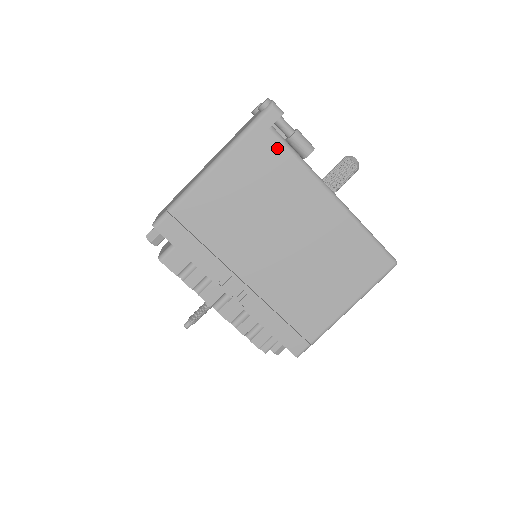
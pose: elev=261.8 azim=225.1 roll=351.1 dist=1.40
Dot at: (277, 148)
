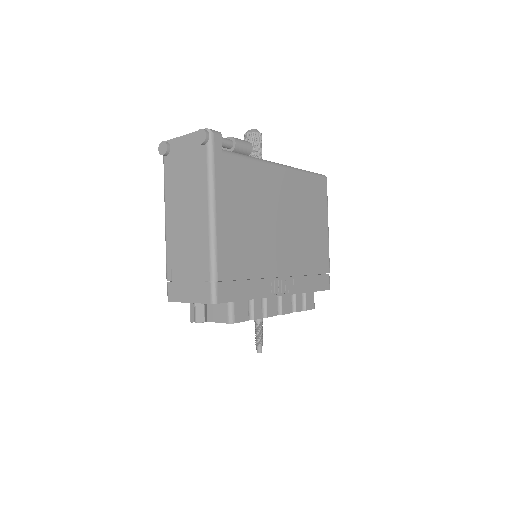
Dot at: (235, 162)
